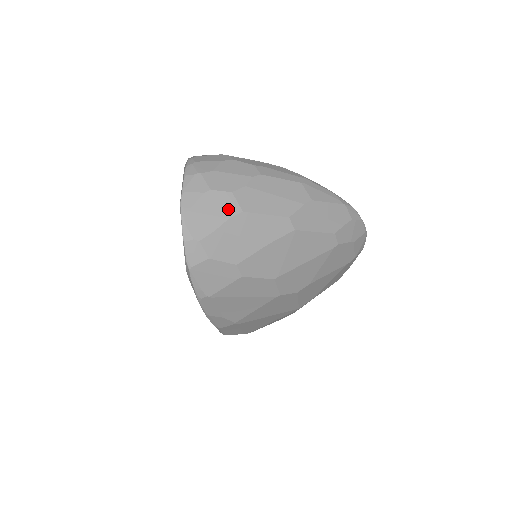
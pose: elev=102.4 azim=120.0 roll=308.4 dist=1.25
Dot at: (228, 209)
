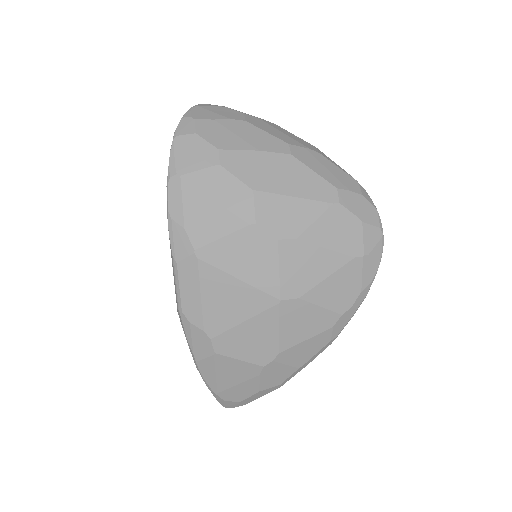
Dot at: (234, 116)
